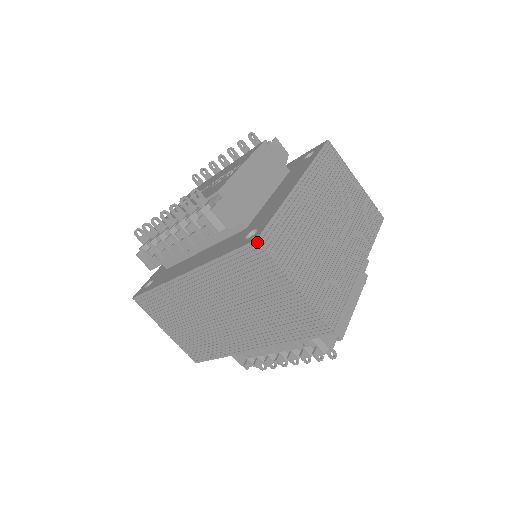
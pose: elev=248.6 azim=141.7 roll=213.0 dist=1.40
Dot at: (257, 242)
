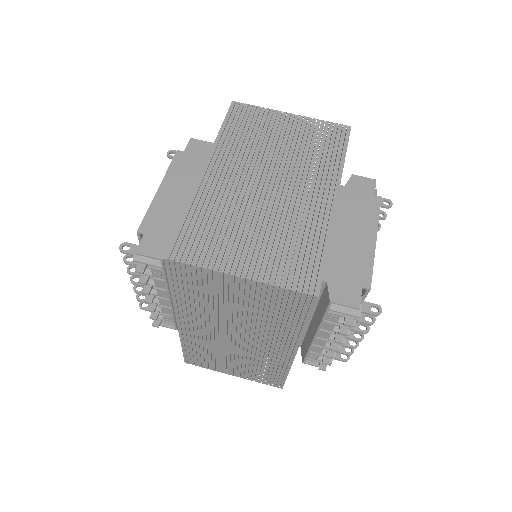
Dot at: (167, 260)
